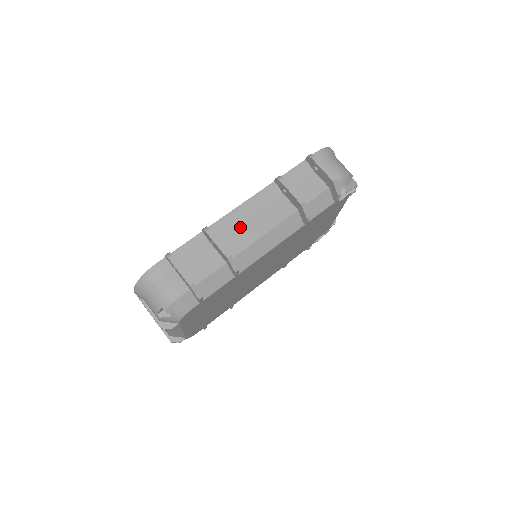
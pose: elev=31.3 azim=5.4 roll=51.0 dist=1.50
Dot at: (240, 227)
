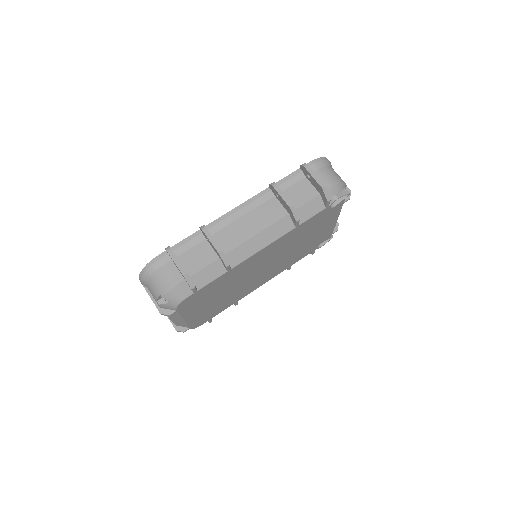
Dot at: (235, 227)
